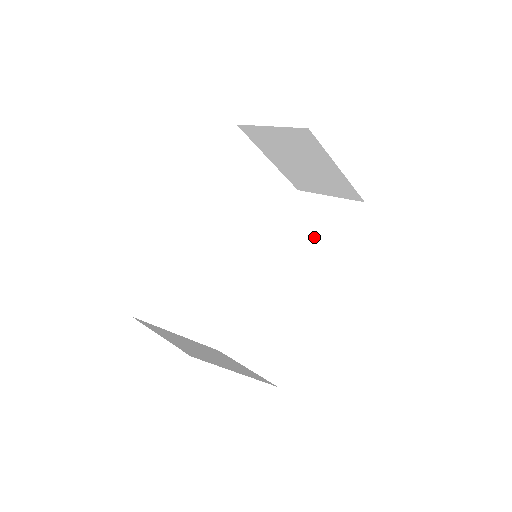
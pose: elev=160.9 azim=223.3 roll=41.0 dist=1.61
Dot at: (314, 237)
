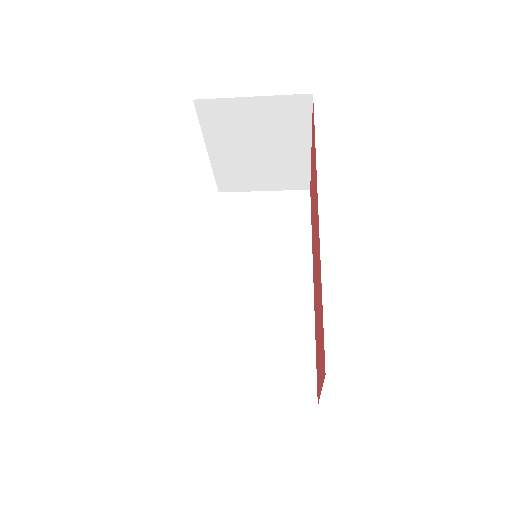
Dot at: (270, 235)
